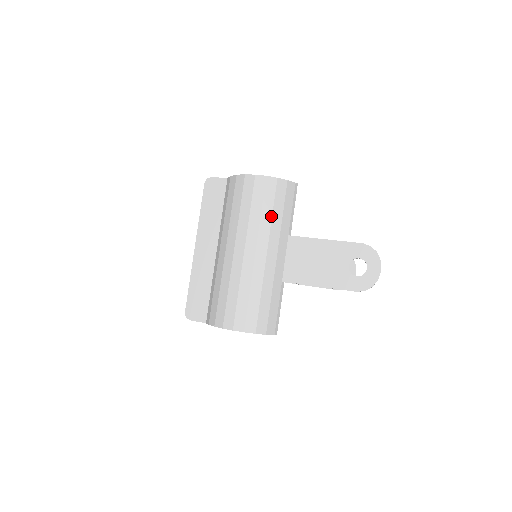
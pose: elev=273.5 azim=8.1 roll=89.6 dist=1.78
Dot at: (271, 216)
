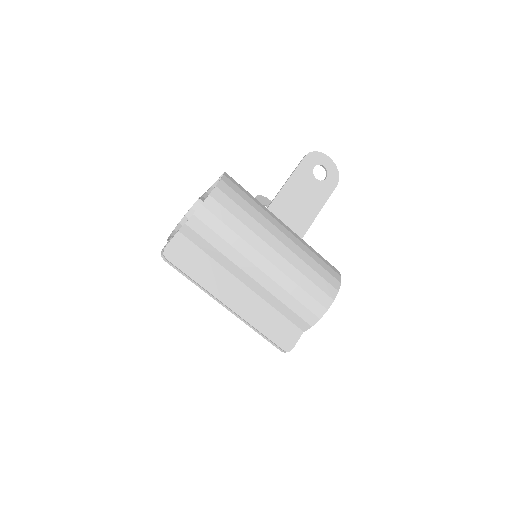
Dot at: (253, 208)
